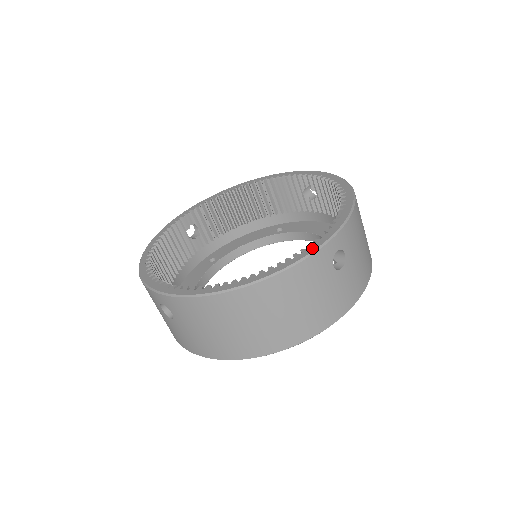
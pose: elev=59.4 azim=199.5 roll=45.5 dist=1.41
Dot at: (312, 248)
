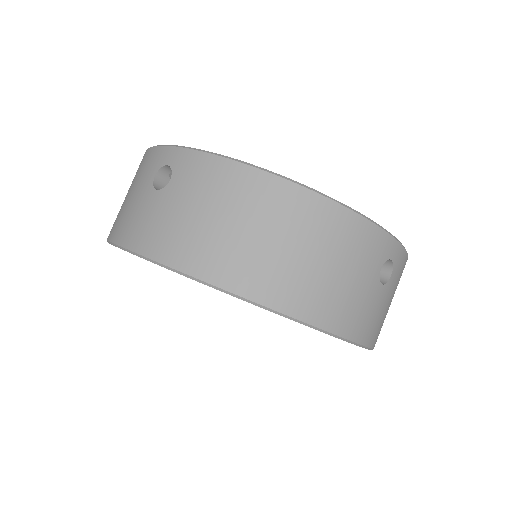
Dot at: occluded
